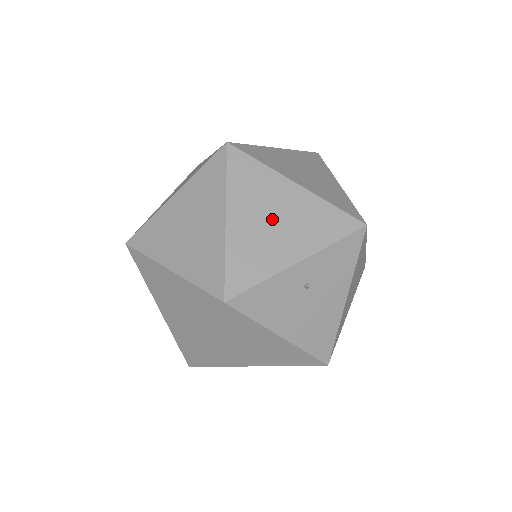
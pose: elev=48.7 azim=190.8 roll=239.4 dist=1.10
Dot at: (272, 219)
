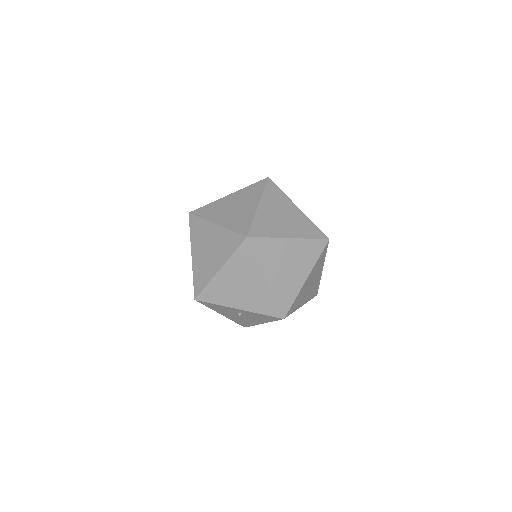
Dot at: (241, 285)
